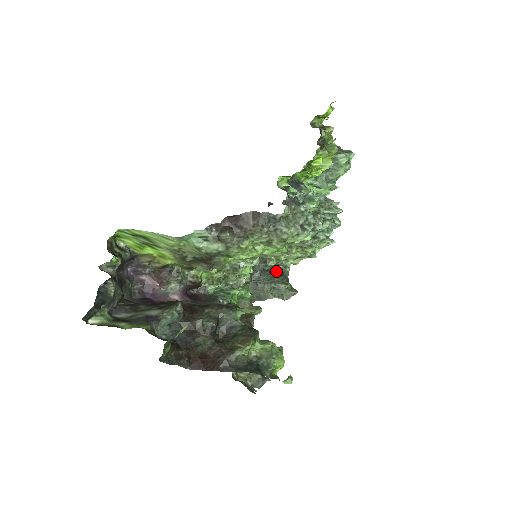
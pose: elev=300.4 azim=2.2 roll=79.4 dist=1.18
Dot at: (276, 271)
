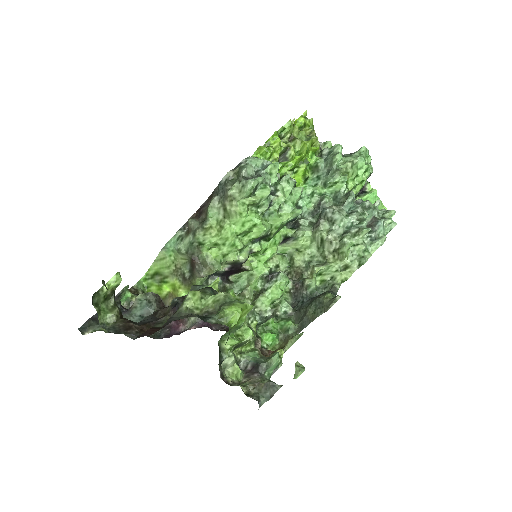
Dot at: occluded
